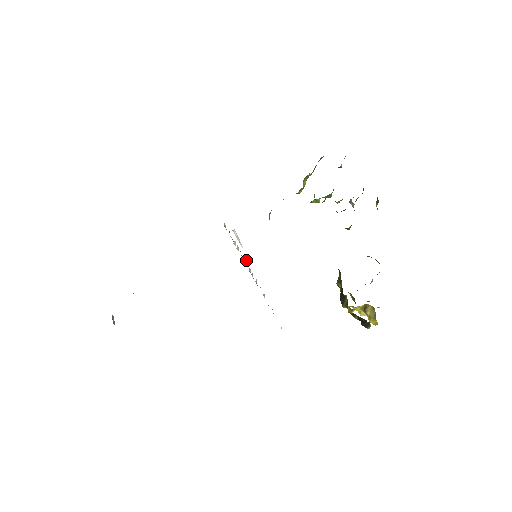
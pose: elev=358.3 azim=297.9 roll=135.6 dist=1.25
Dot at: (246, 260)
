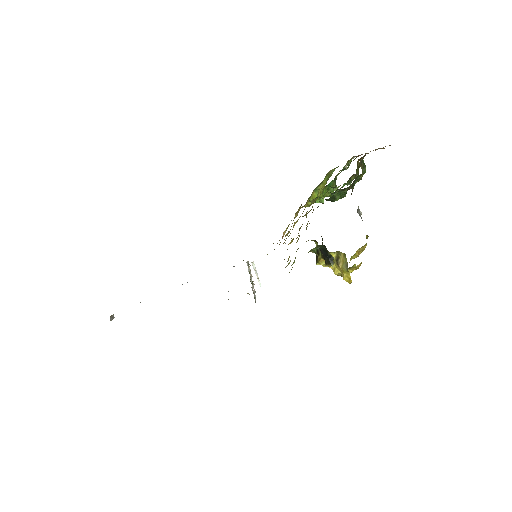
Dot at: occluded
